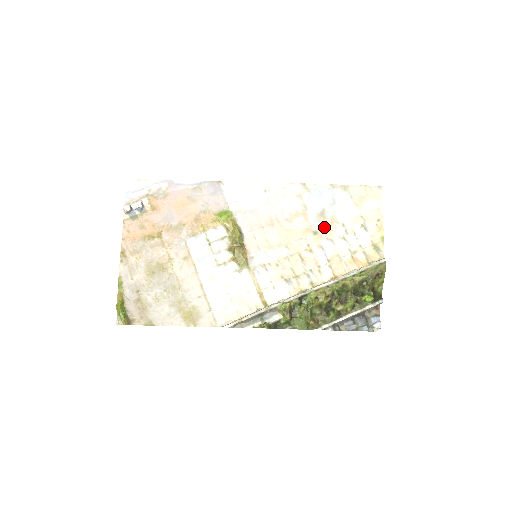
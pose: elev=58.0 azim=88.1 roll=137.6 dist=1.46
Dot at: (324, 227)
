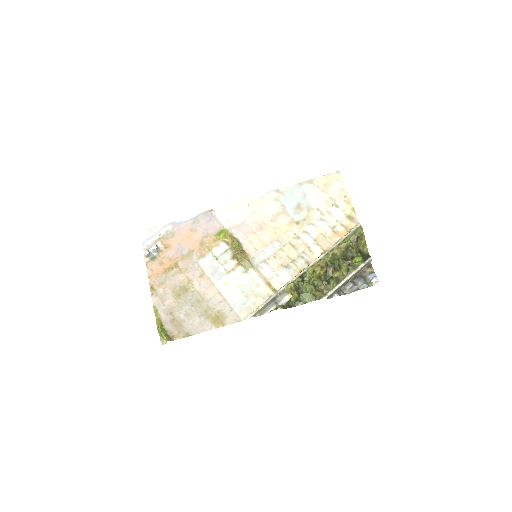
Dot at: (303, 216)
